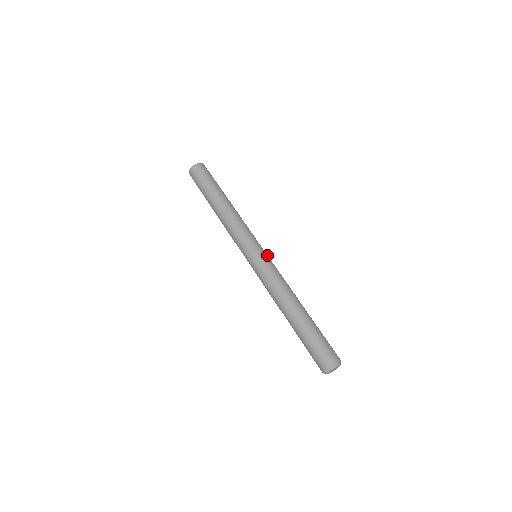
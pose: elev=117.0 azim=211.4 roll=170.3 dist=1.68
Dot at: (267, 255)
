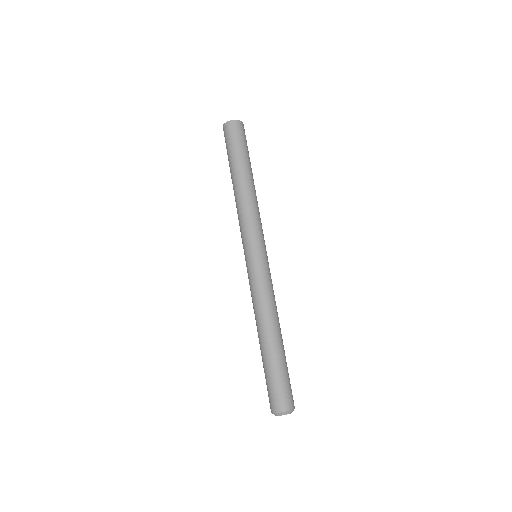
Dot at: (262, 260)
